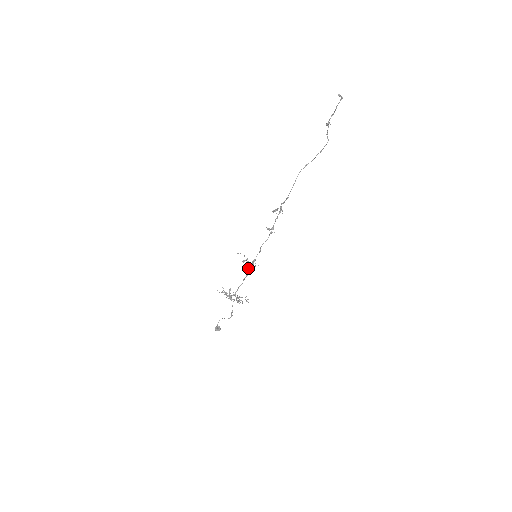
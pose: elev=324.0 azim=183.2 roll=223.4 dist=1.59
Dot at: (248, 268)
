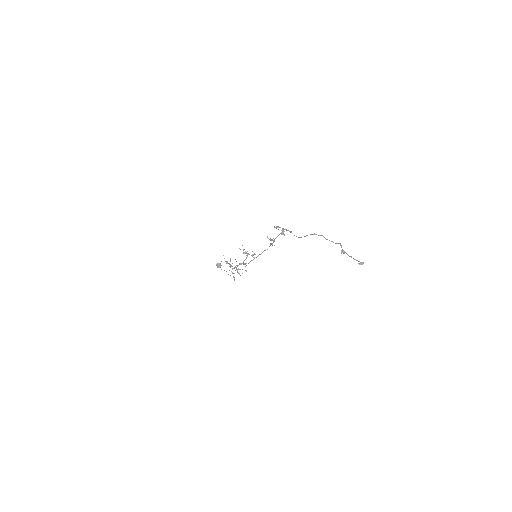
Dot at: occluded
